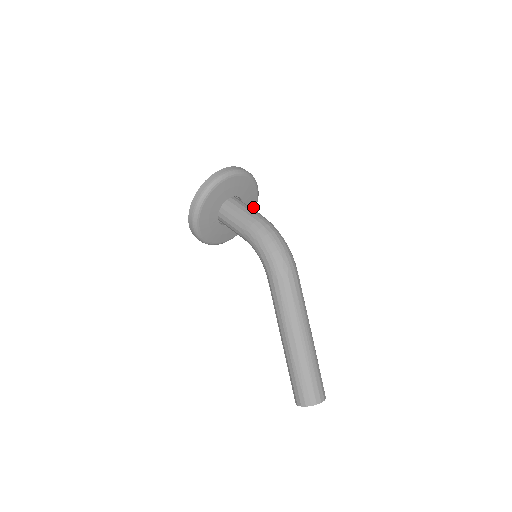
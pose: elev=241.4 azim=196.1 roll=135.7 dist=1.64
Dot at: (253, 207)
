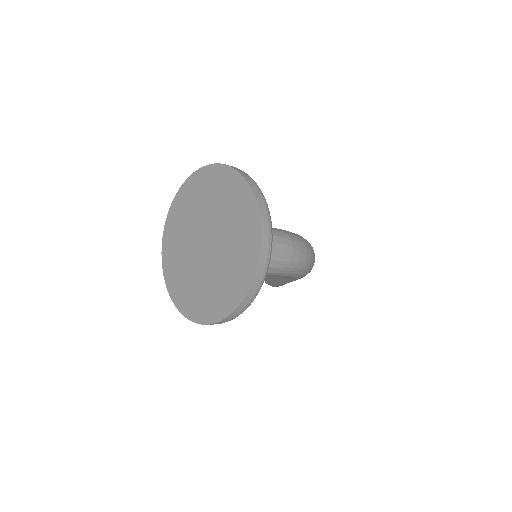
Dot at: occluded
